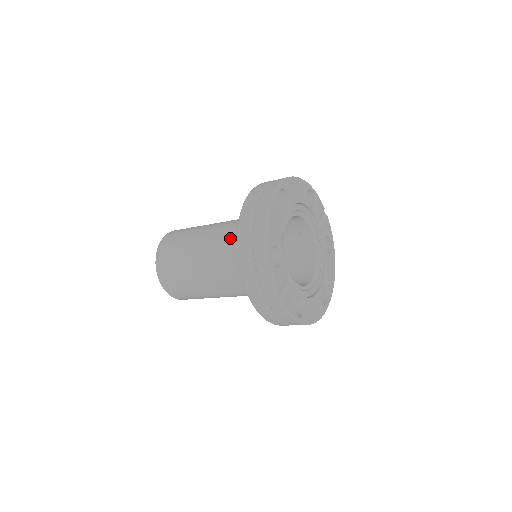
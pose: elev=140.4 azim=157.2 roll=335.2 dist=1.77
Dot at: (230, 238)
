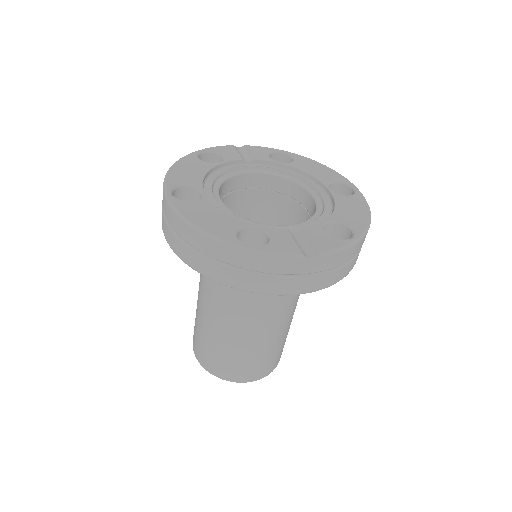
Dot at: (216, 282)
